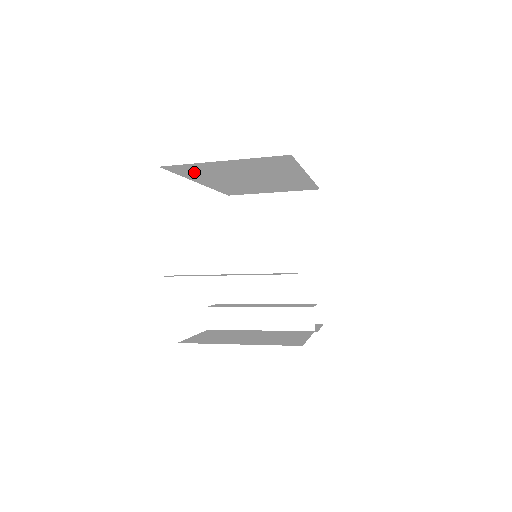
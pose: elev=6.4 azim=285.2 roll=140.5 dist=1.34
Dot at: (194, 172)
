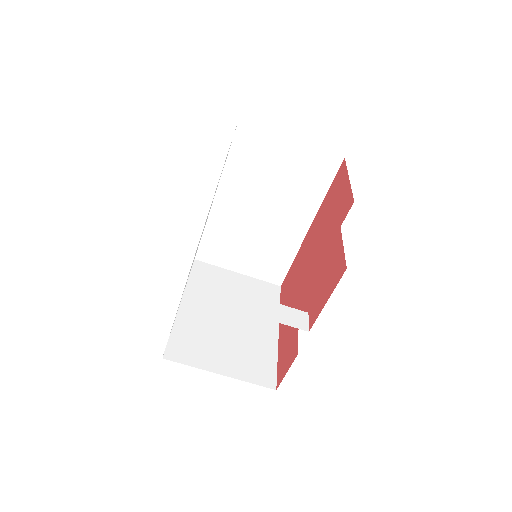
Dot at: (245, 156)
